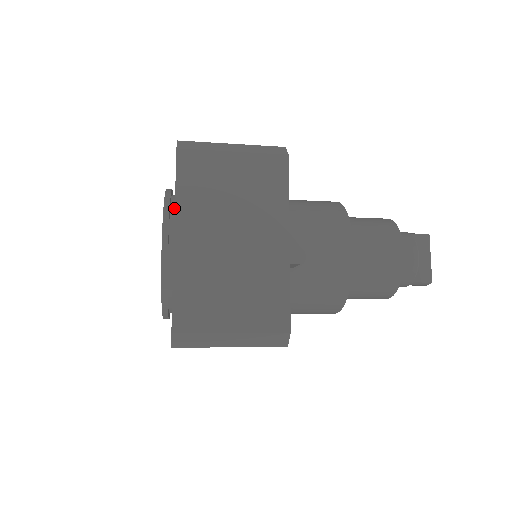
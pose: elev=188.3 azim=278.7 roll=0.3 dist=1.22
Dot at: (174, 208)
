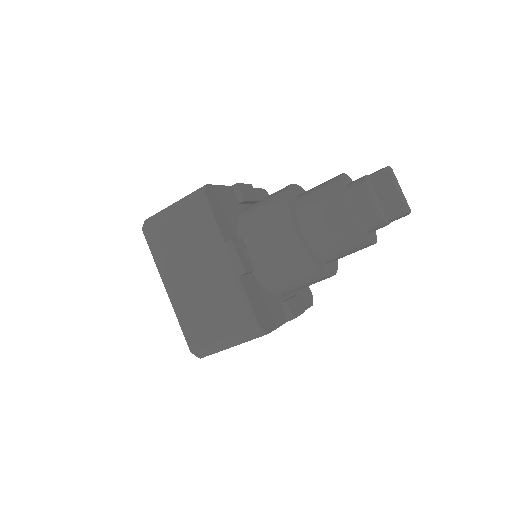
Dot at: occluded
